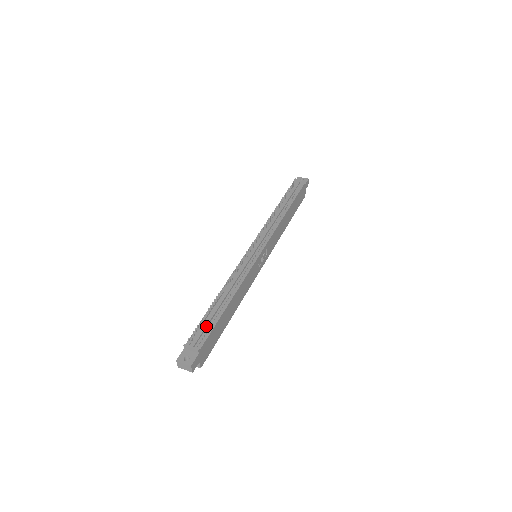
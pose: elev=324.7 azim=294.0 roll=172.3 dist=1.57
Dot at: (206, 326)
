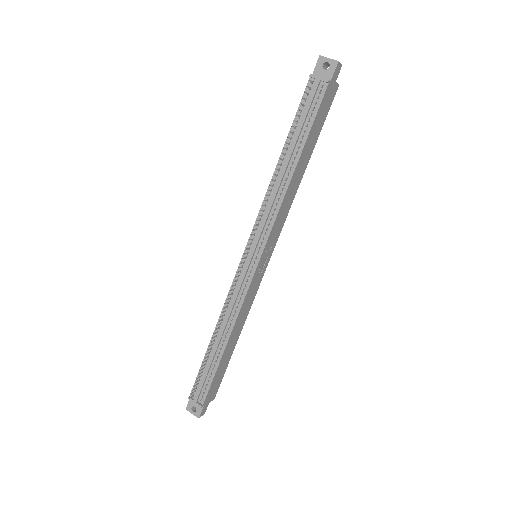
Dot at: (205, 379)
